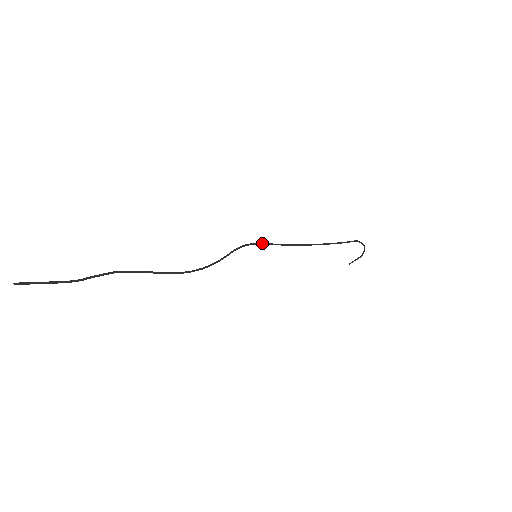
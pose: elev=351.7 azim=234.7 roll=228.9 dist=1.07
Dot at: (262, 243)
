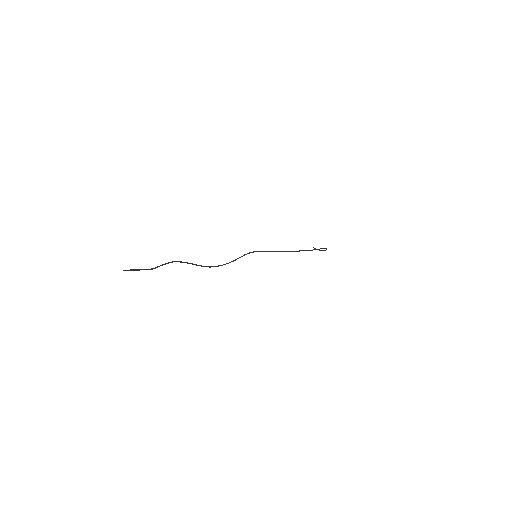
Dot at: (263, 251)
